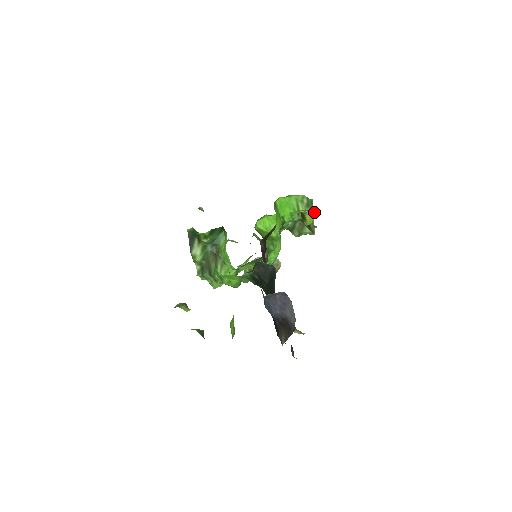
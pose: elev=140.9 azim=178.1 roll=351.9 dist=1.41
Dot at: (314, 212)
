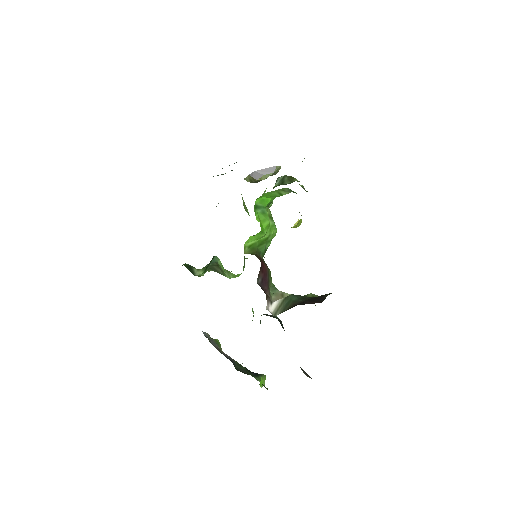
Dot at: (300, 219)
